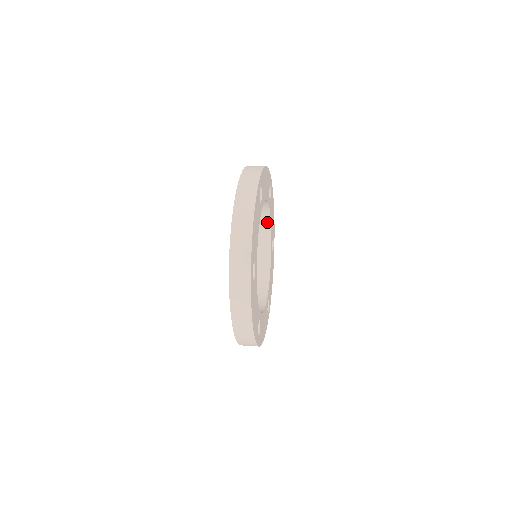
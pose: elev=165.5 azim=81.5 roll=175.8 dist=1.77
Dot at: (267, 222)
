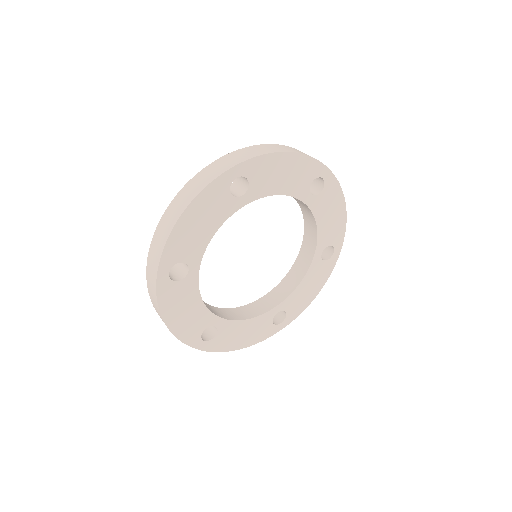
Dot at: occluded
